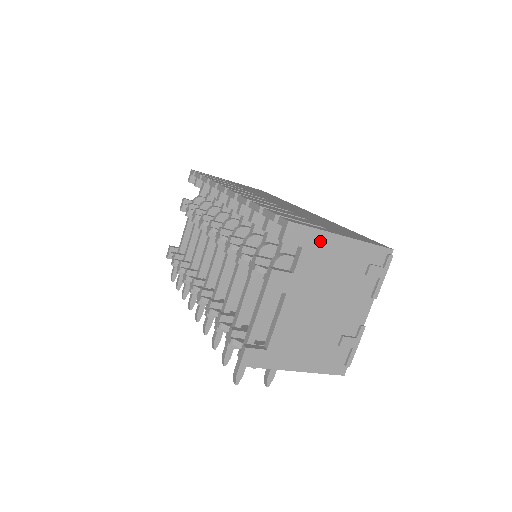
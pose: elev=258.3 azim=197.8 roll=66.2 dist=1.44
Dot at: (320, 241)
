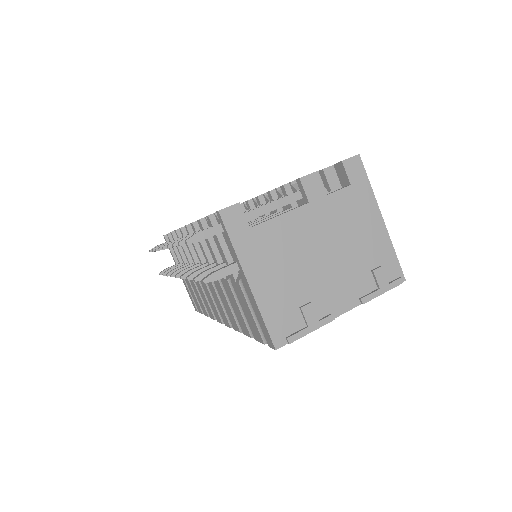
Dot at: (365, 198)
